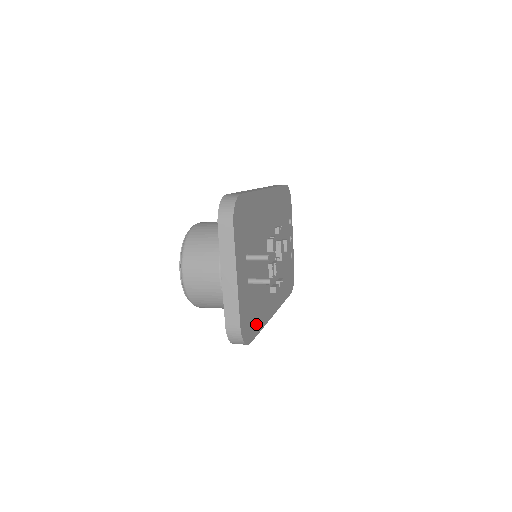
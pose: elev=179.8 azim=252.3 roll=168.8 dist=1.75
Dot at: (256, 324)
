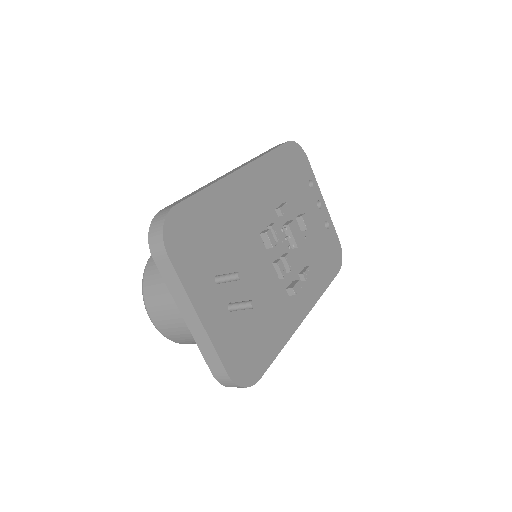
Dot at: (266, 350)
